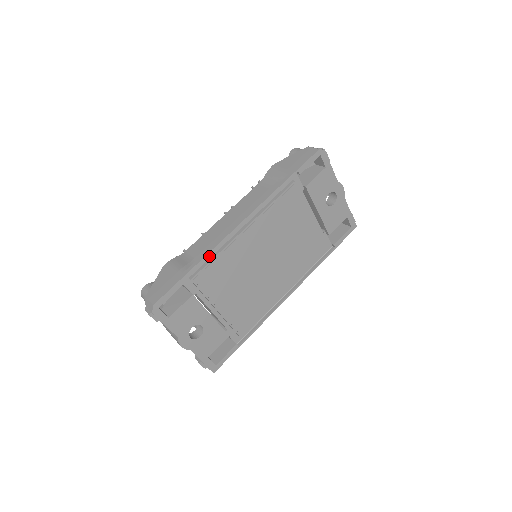
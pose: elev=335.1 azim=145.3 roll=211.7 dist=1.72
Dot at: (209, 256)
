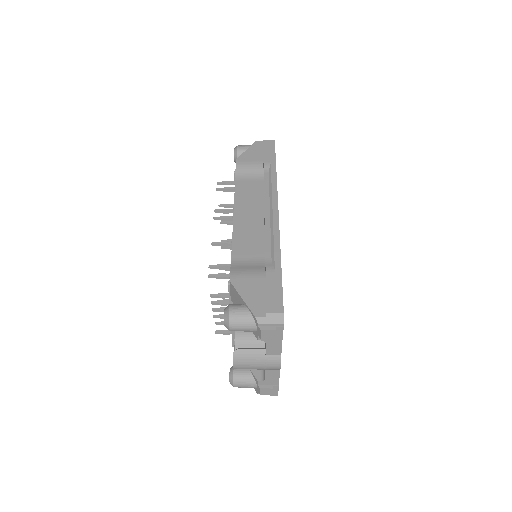
Dot at: occluded
